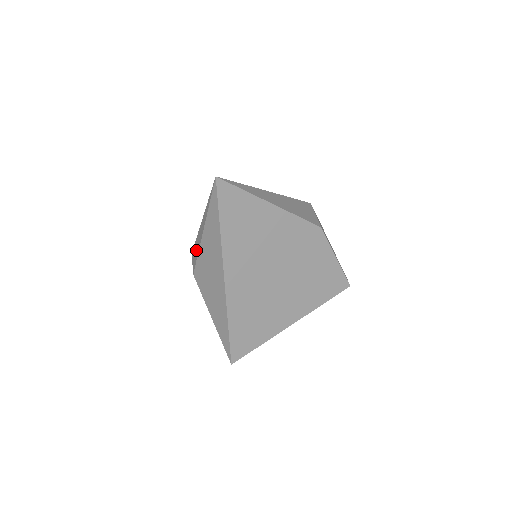
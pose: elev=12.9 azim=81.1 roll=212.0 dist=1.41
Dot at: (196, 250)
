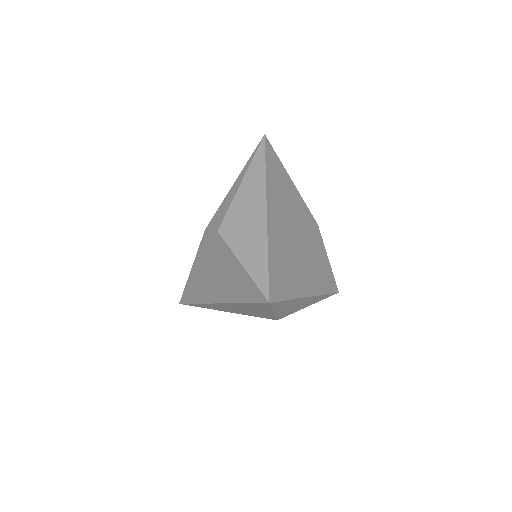
Dot at: (223, 210)
